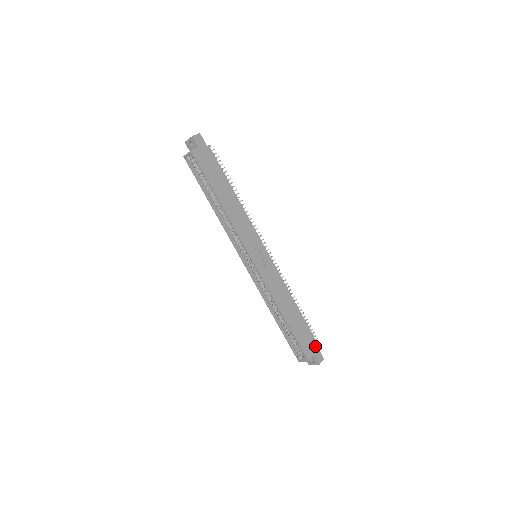
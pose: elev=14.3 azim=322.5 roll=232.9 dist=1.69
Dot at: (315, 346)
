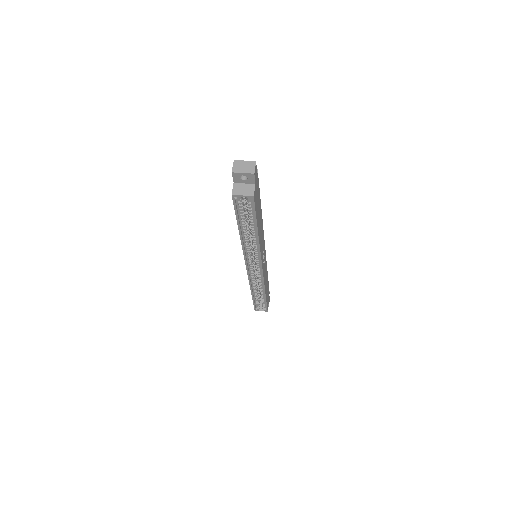
Dot at: occluded
